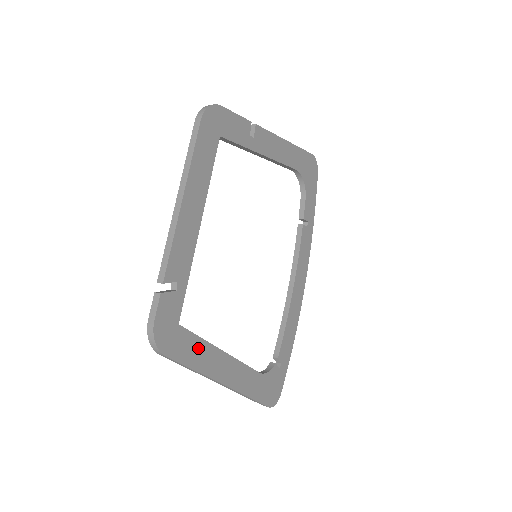
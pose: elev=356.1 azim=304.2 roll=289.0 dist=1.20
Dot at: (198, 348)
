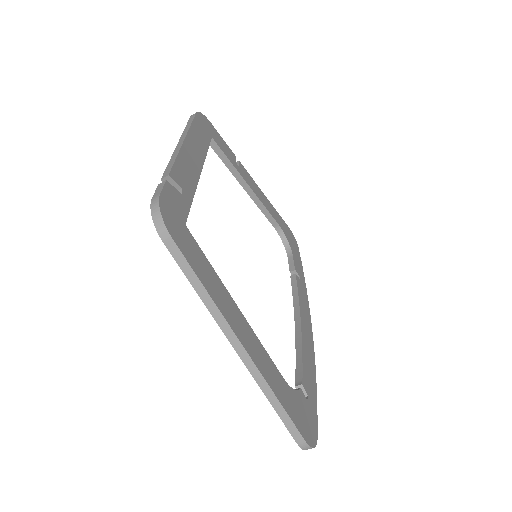
Dot at: (208, 271)
